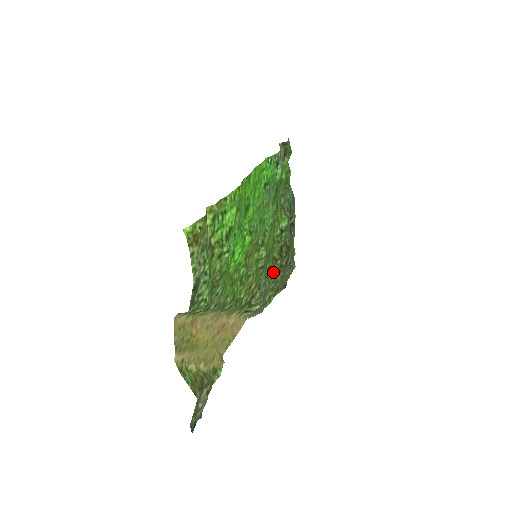
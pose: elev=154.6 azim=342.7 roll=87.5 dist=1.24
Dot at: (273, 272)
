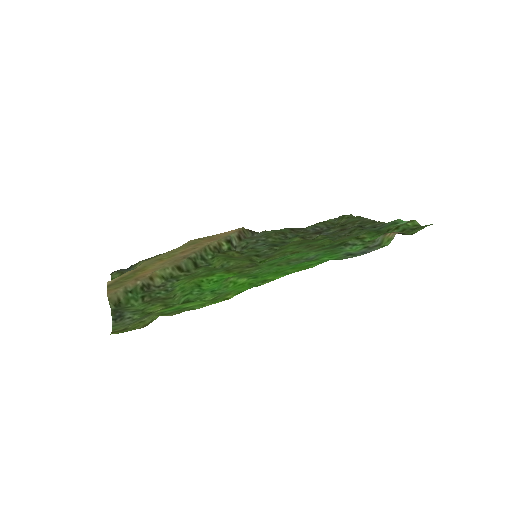
Dot at: (282, 243)
